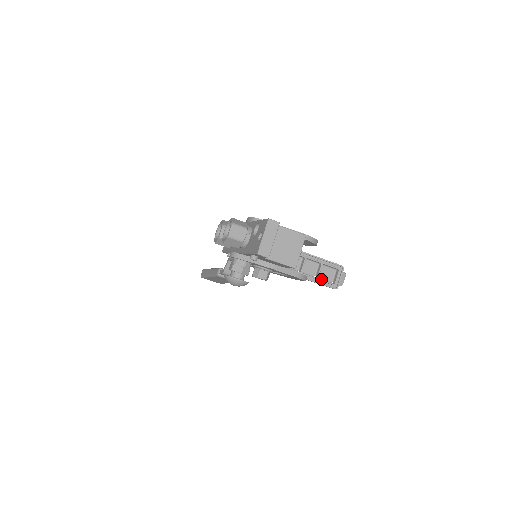
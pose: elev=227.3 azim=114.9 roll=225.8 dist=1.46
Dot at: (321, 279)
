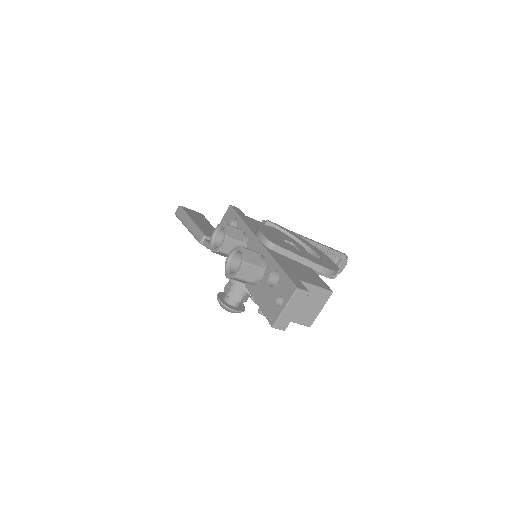
Dot at: occluded
